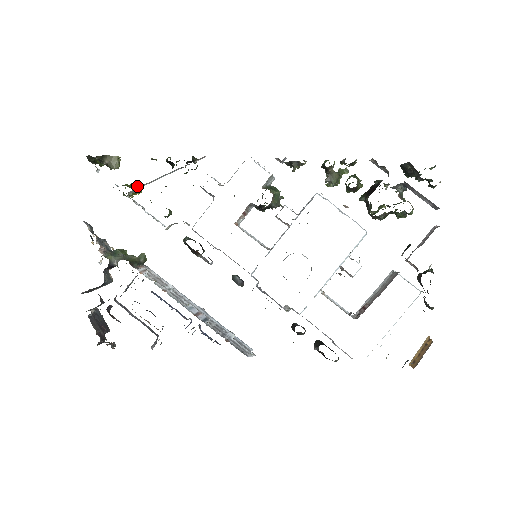
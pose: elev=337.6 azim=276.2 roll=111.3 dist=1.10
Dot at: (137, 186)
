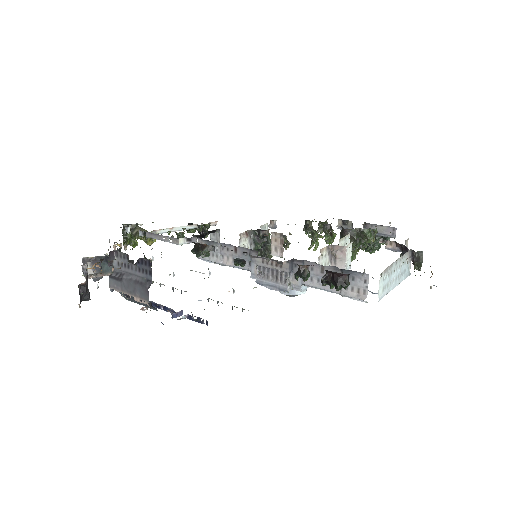
Dot at: occluded
